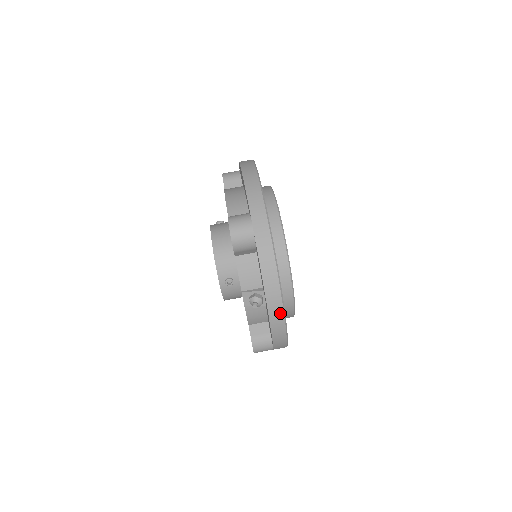
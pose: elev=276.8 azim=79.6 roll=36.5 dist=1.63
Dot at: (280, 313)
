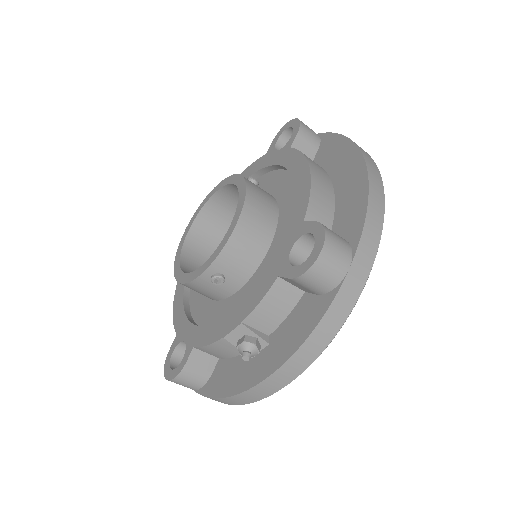
Dot at: (271, 391)
